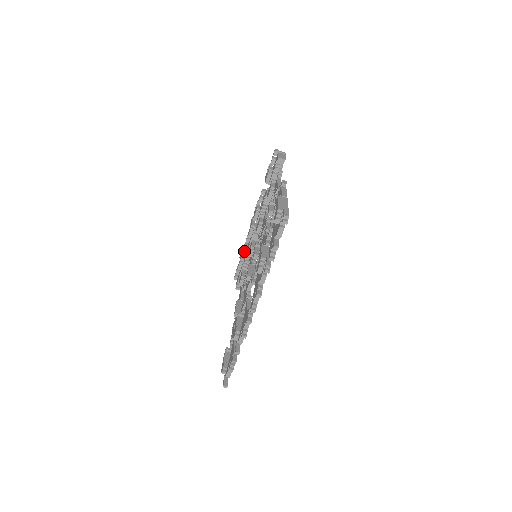
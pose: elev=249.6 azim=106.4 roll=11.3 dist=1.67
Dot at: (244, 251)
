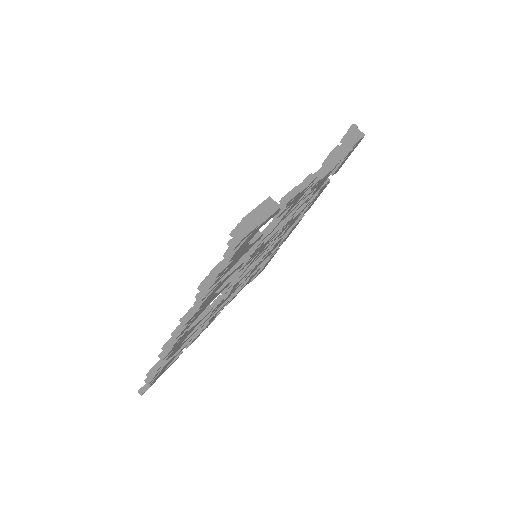
Dot at: occluded
